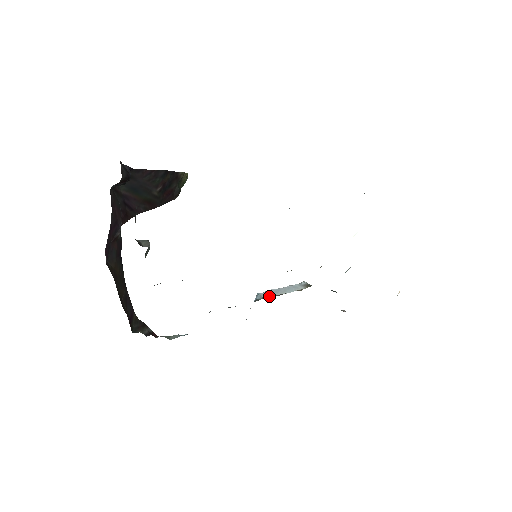
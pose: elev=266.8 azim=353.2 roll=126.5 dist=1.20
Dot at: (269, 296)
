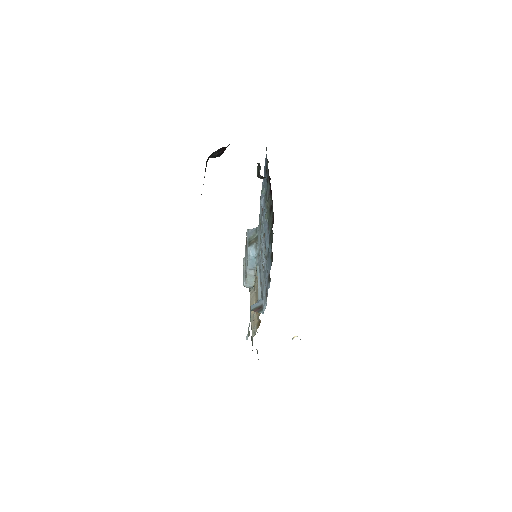
Dot at: occluded
